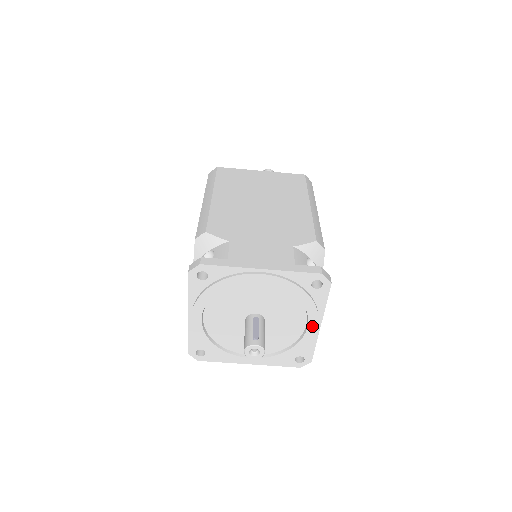
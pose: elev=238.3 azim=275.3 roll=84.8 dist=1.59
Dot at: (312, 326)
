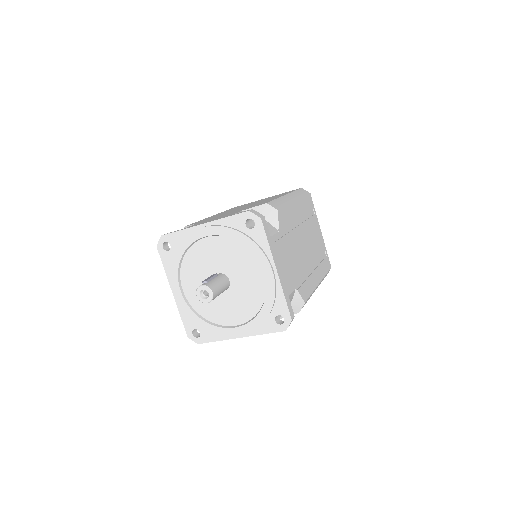
Dot at: (267, 272)
